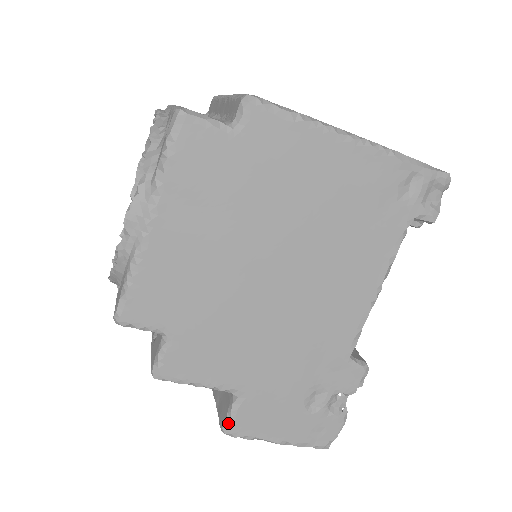
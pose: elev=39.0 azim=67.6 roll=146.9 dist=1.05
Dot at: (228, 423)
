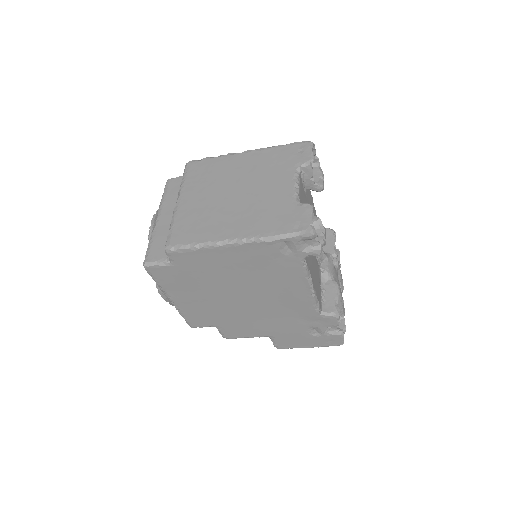
Dot at: (275, 346)
